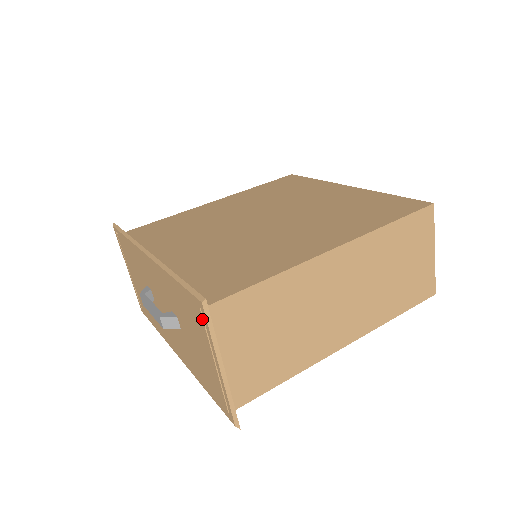
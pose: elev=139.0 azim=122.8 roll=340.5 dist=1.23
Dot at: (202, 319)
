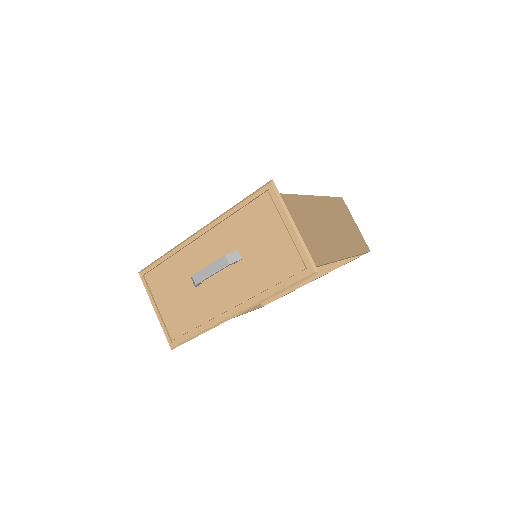
Dot at: (271, 199)
